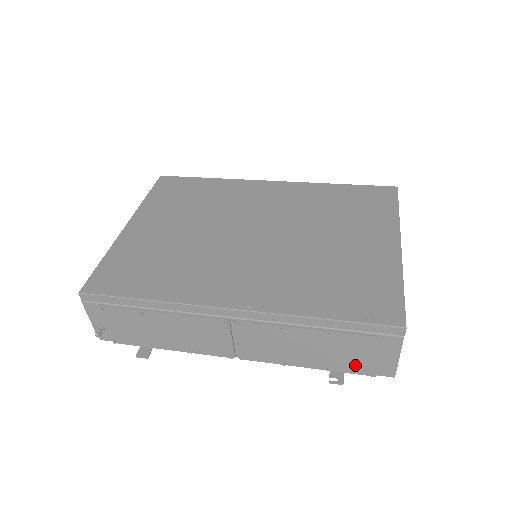
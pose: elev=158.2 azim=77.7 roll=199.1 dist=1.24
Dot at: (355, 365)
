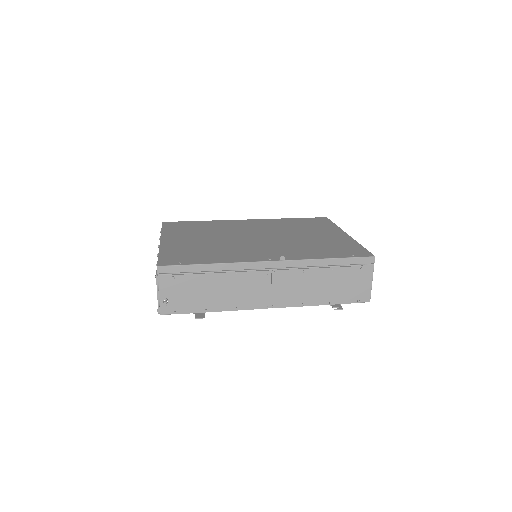
Dot at: (347, 295)
